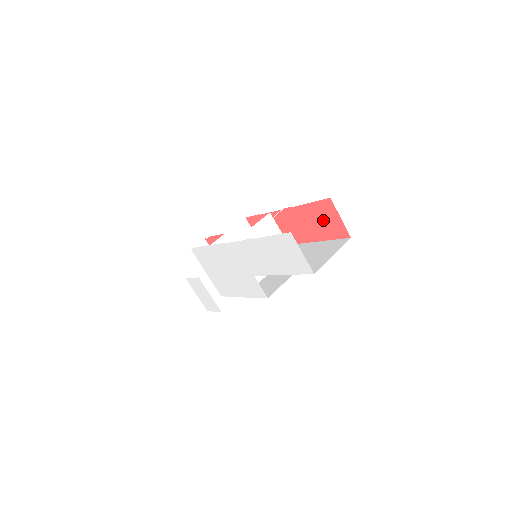
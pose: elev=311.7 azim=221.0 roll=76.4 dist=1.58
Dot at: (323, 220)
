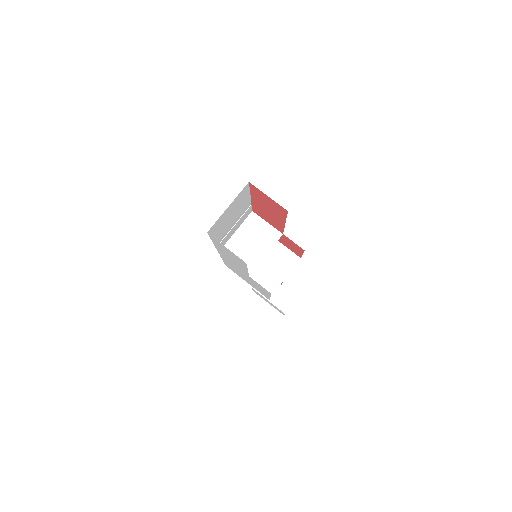
Dot at: (267, 203)
